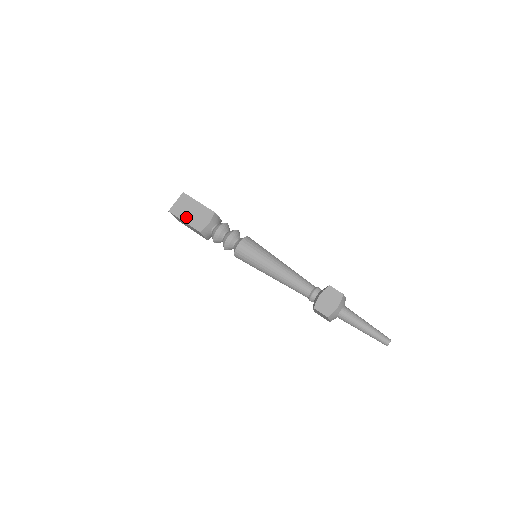
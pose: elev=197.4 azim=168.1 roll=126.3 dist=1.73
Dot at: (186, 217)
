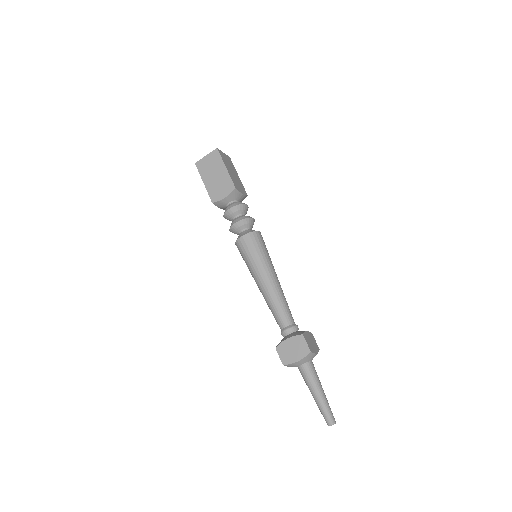
Dot at: (207, 179)
